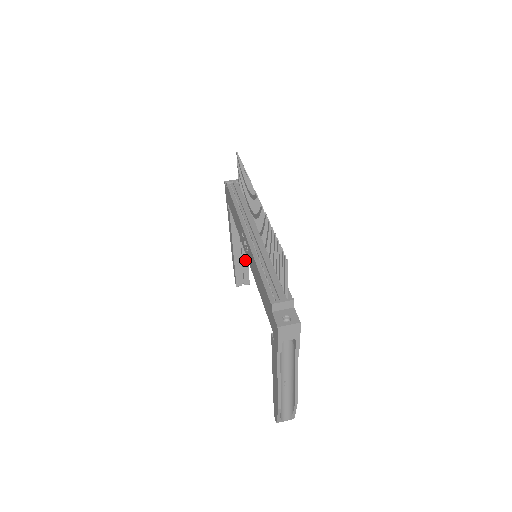
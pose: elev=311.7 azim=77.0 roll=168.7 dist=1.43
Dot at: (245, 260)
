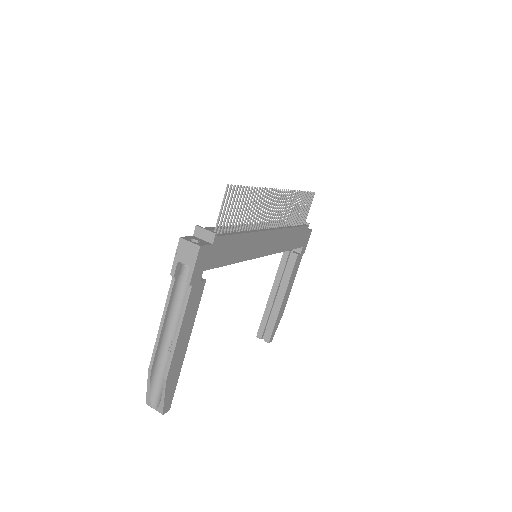
Dot at: (276, 311)
